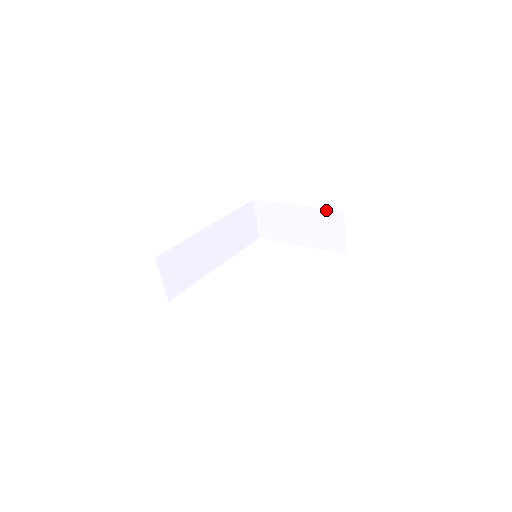
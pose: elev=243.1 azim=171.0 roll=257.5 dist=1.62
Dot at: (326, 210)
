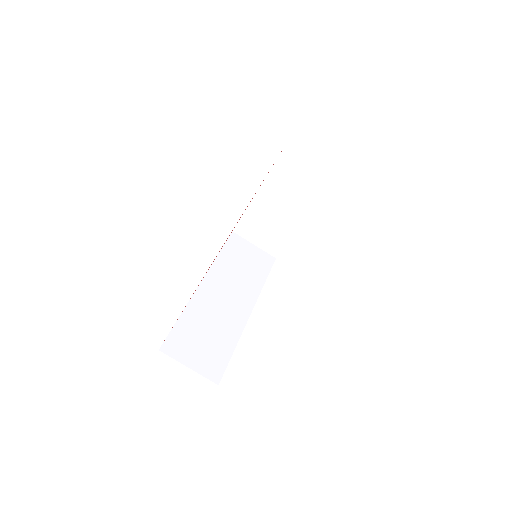
Dot at: (281, 156)
